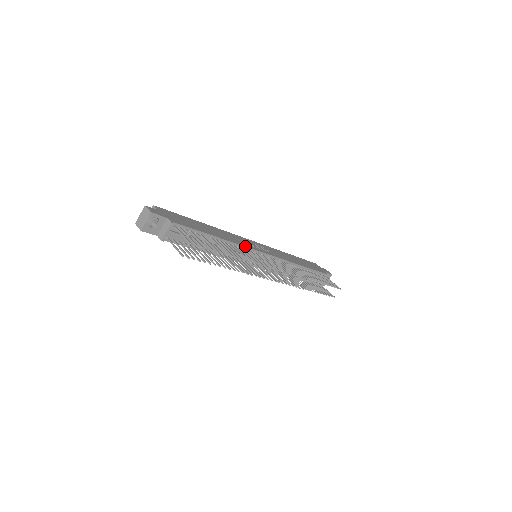
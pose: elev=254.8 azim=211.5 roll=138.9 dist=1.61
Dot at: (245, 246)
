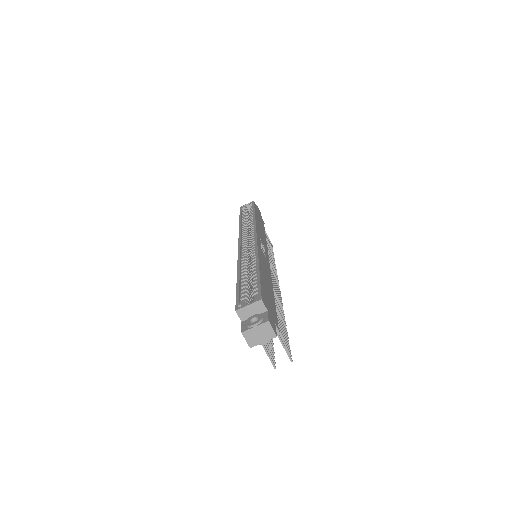
Dot at: occluded
